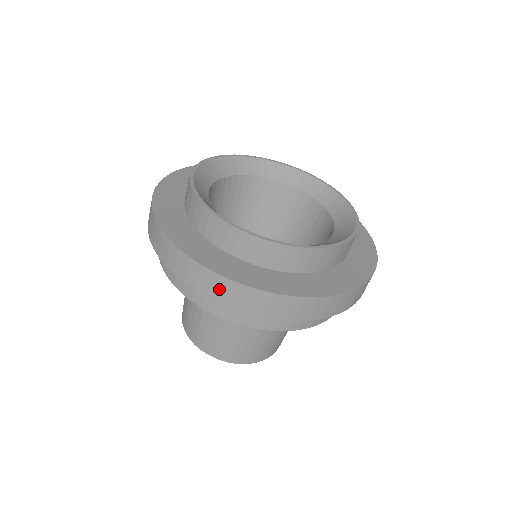
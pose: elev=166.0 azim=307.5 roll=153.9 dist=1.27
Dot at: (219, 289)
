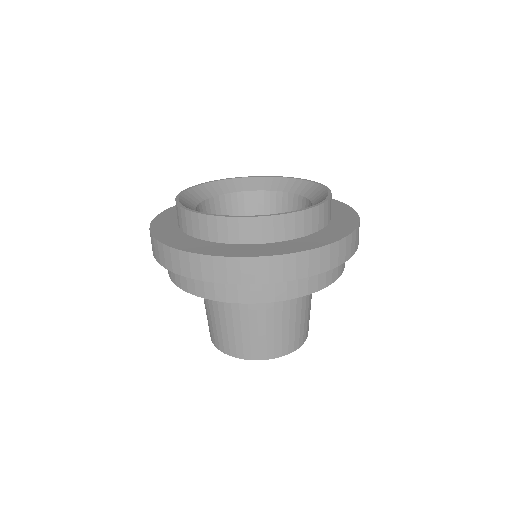
Dot at: (195, 267)
